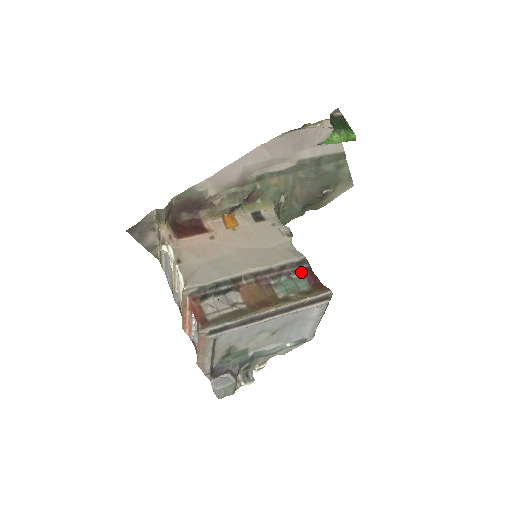
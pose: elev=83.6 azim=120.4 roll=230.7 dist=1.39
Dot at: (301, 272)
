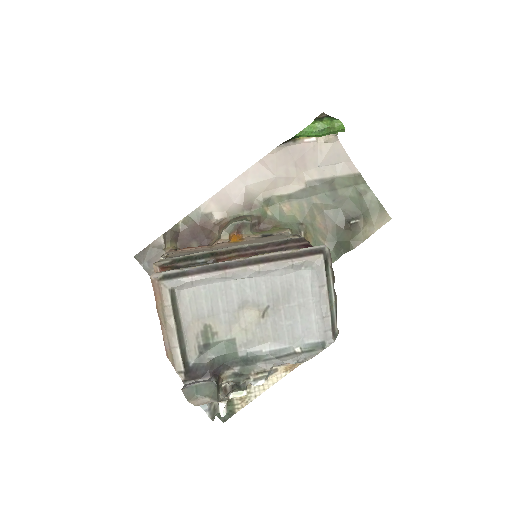
Dot at: occluded
